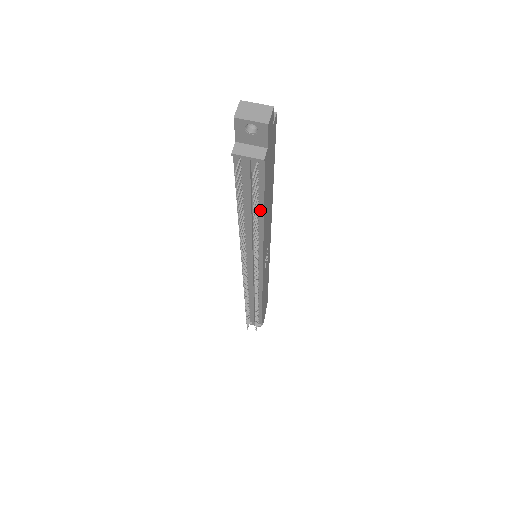
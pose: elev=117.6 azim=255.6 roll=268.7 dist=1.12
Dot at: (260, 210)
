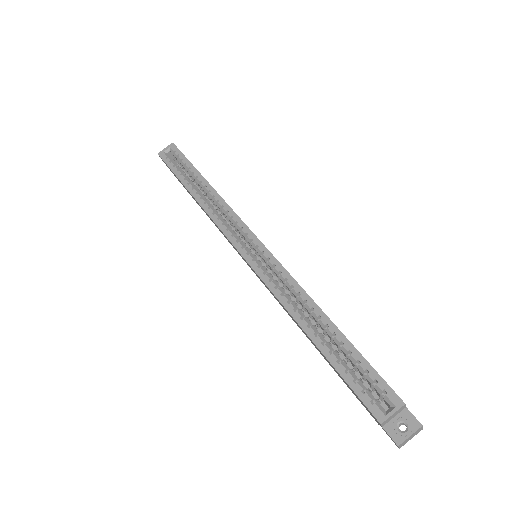
Dot at: occluded
